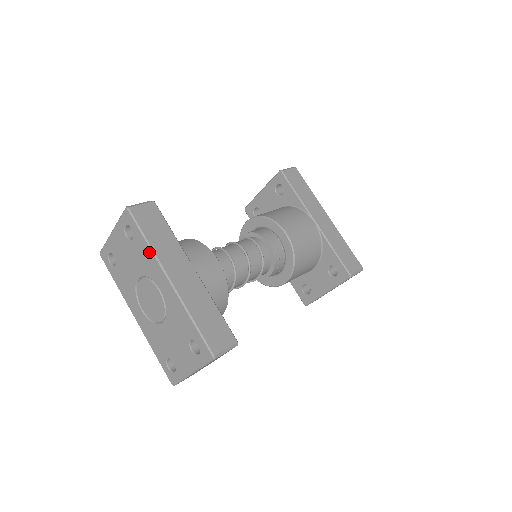
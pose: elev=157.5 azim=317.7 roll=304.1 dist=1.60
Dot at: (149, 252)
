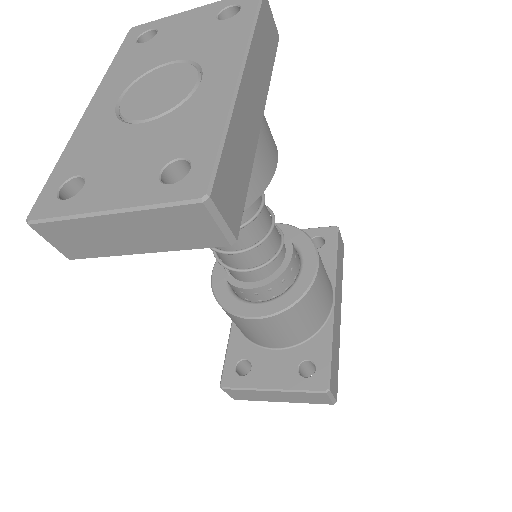
Dot at: (243, 35)
